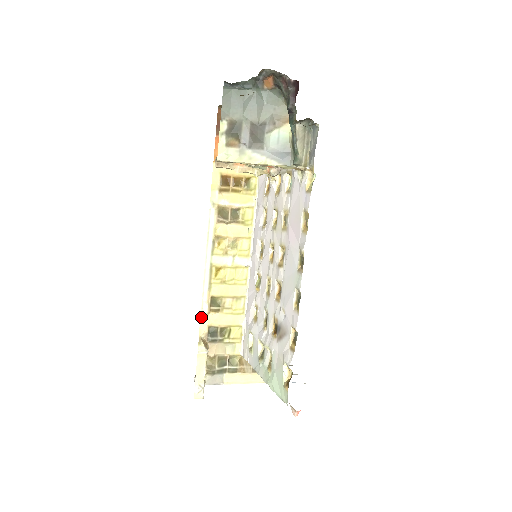
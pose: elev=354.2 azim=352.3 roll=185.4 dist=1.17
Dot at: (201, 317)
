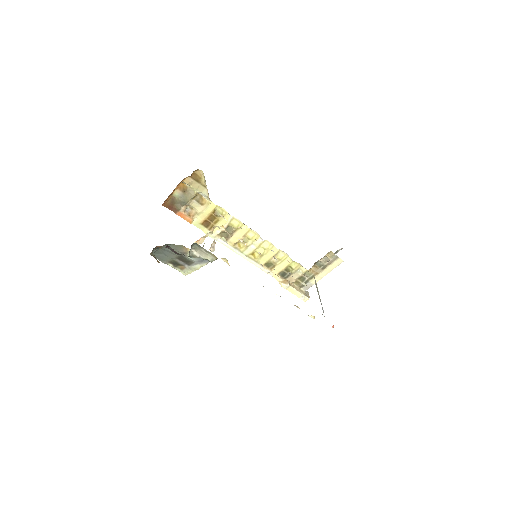
Dot at: (270, 275)
